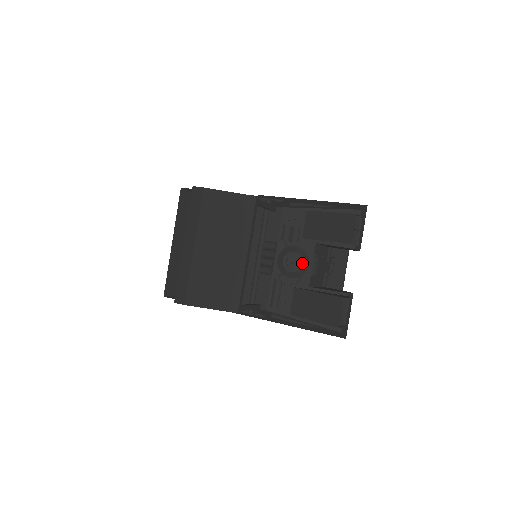
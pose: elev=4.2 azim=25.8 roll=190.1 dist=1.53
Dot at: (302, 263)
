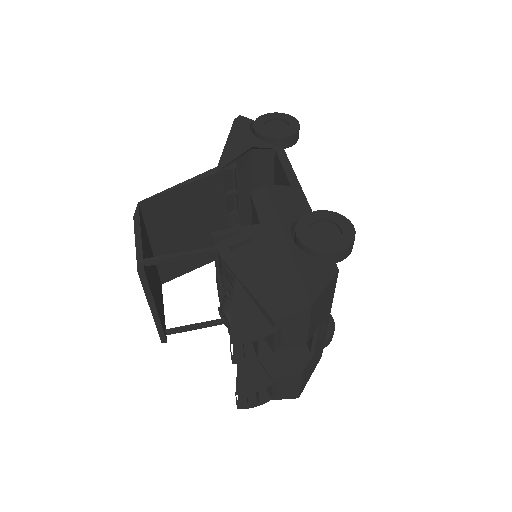
Dot at: (229, 326)
